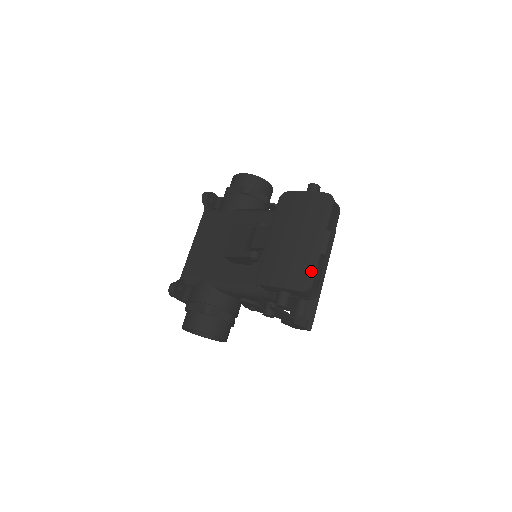
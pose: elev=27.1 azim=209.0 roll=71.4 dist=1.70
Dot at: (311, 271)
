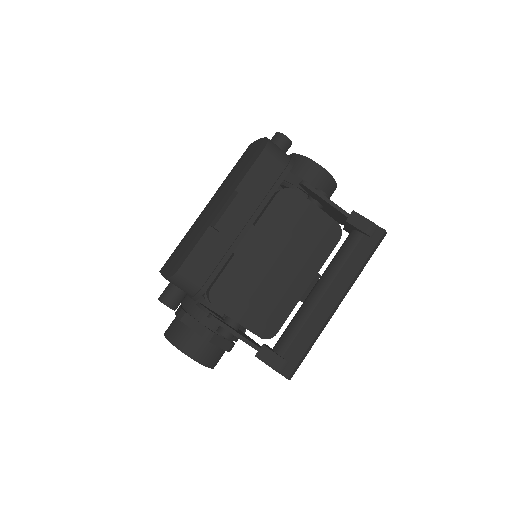
Dot at: (188, 250)
